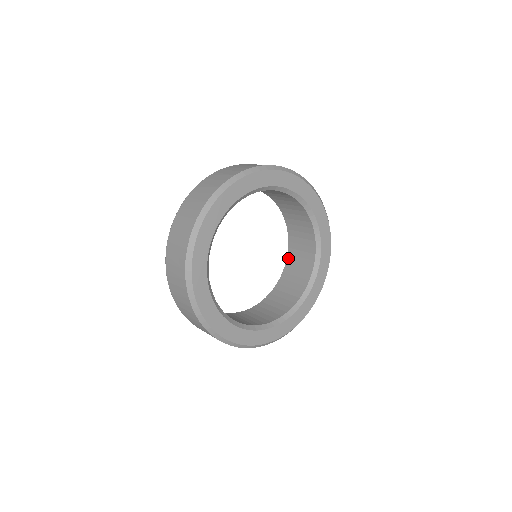
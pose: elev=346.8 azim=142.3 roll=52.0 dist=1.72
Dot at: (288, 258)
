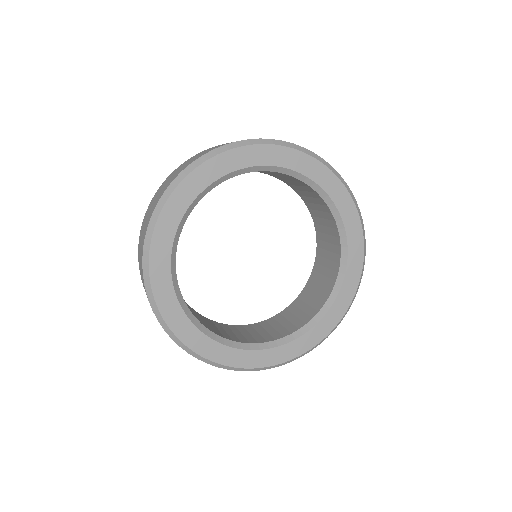
Dot at: (316, 228)
